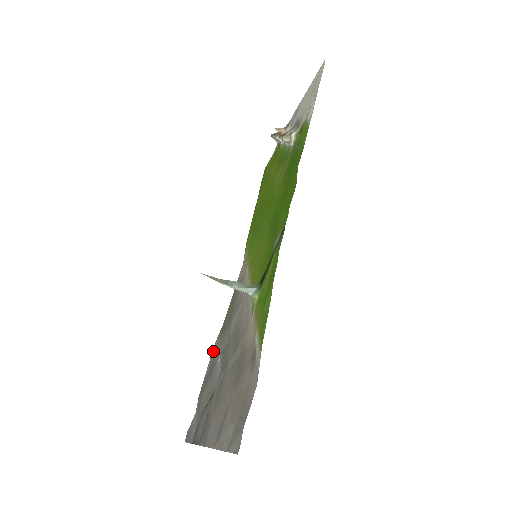
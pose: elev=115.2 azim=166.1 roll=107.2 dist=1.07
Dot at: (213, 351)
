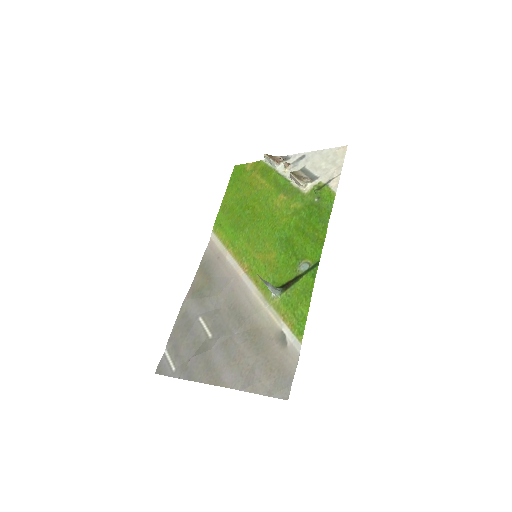
Dot at: (183, 307)
